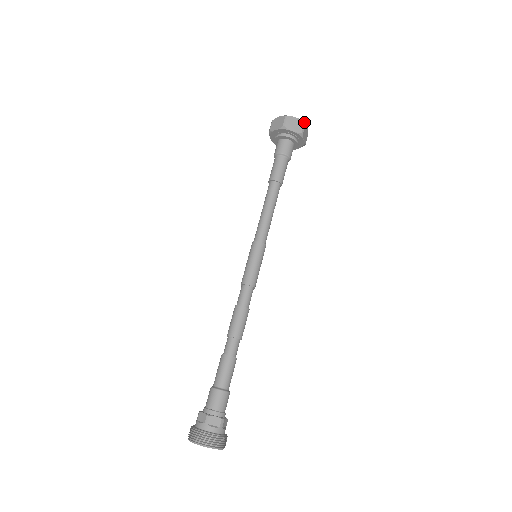
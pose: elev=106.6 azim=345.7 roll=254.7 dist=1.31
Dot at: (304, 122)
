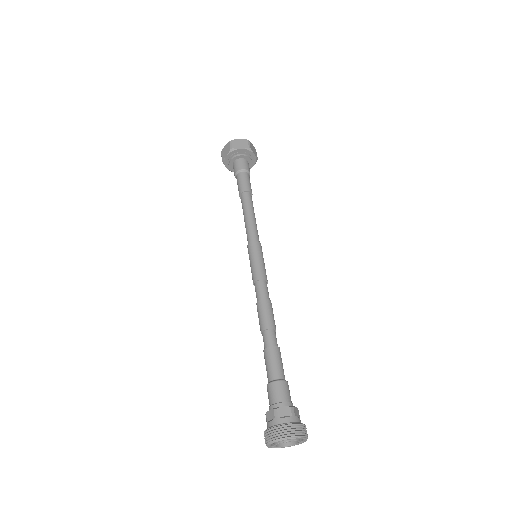
Dot at: occluded
